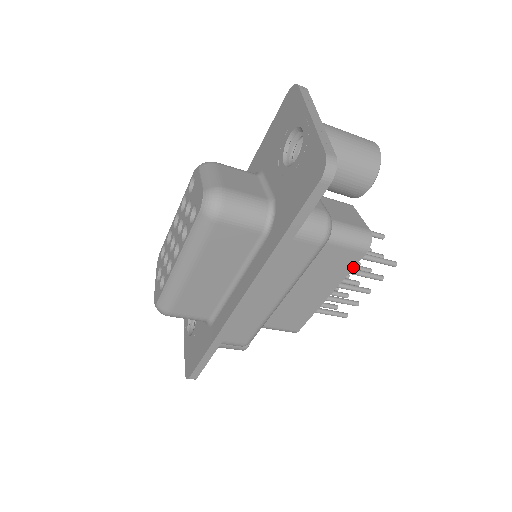
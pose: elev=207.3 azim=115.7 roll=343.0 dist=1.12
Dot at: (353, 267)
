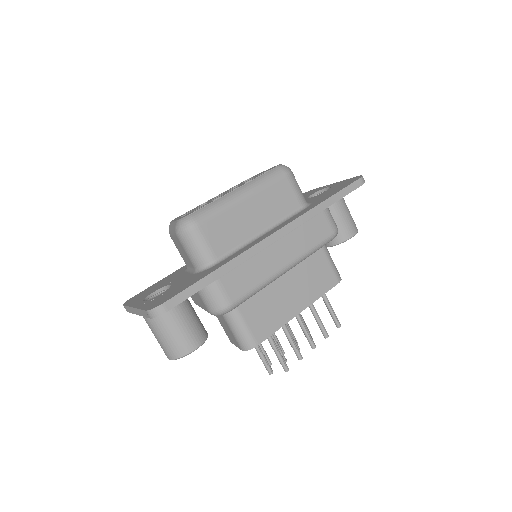
Dot at: (326, 291)
